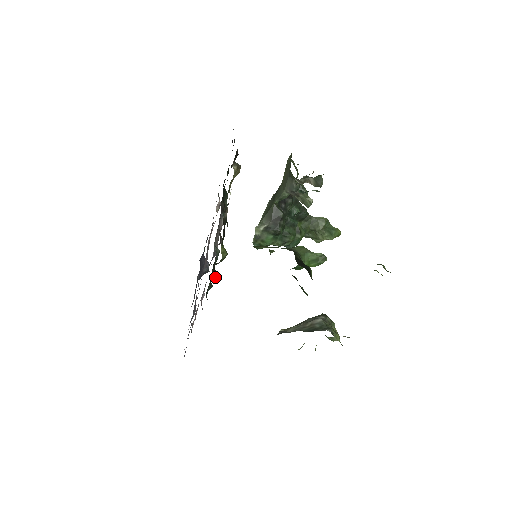
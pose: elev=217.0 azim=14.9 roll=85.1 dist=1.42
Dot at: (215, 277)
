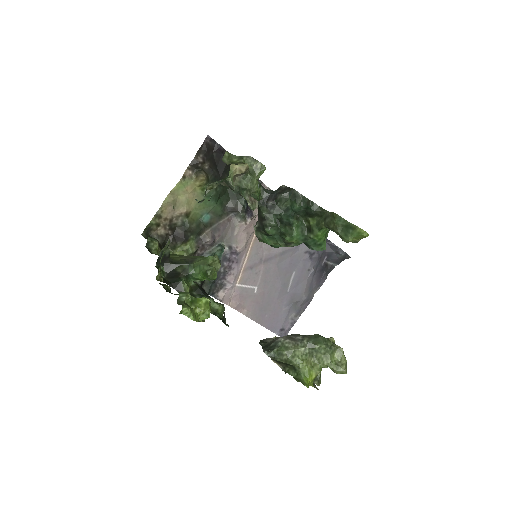
Dot at: occluded
